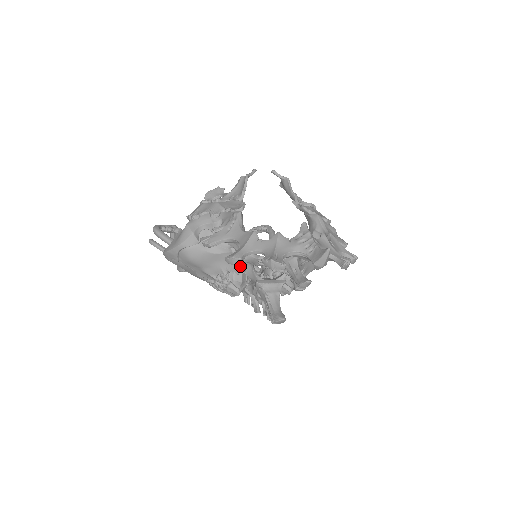
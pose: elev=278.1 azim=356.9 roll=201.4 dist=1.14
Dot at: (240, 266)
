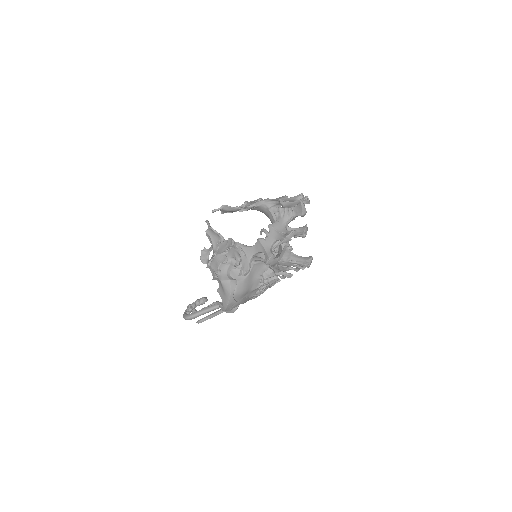
Dot at: (264, 265)
